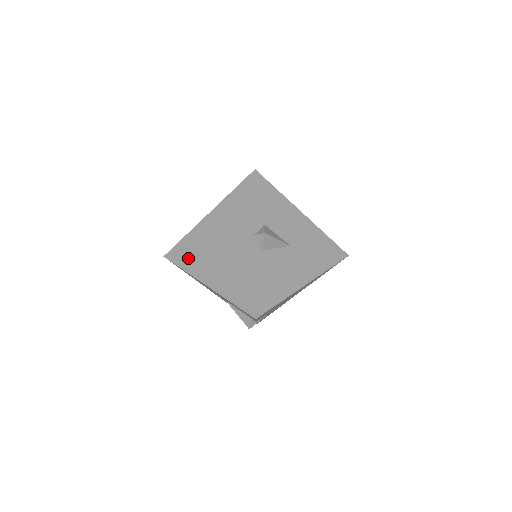
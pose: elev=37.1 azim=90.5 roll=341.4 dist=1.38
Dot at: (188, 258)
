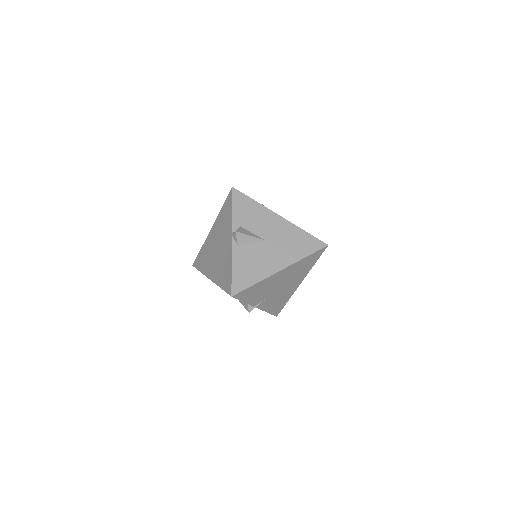
Dot at: (203, 263)
